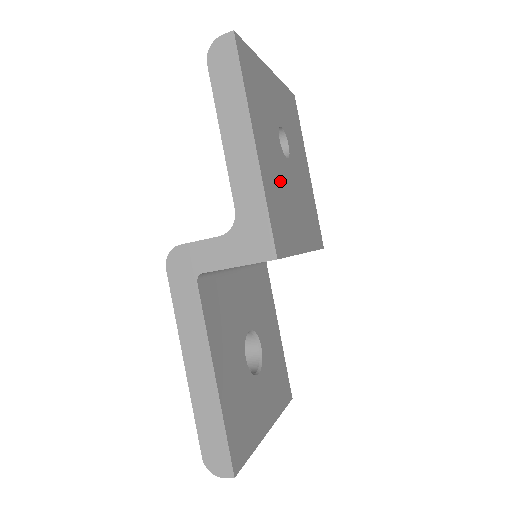
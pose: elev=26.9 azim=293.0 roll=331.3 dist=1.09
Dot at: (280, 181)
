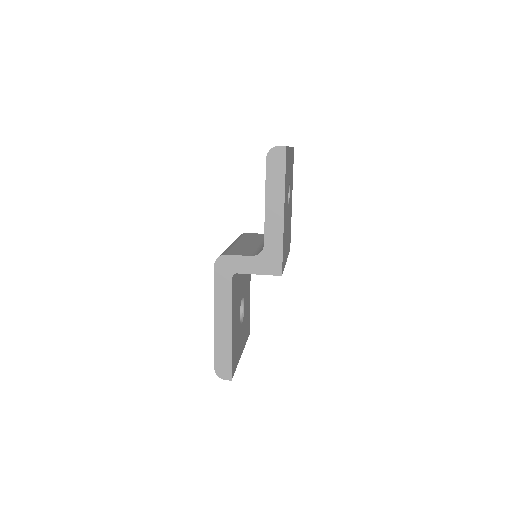
Dot at: (286, 224)
